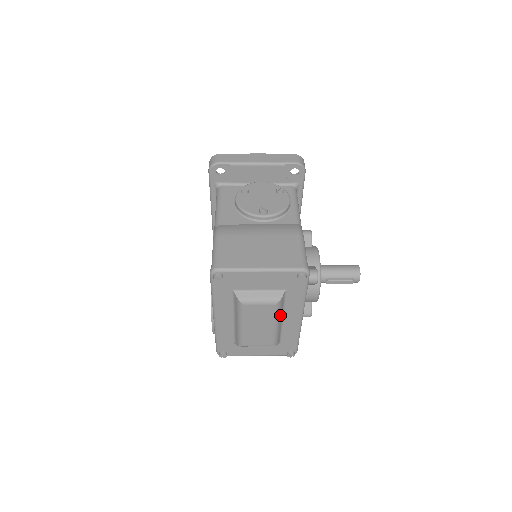
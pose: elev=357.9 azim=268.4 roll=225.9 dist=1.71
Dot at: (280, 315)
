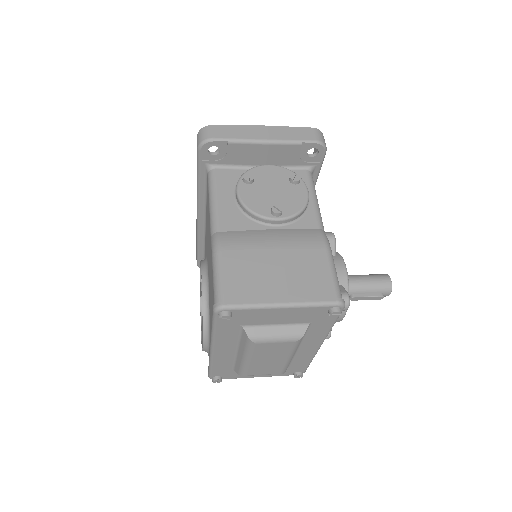
Dot at: occluded
